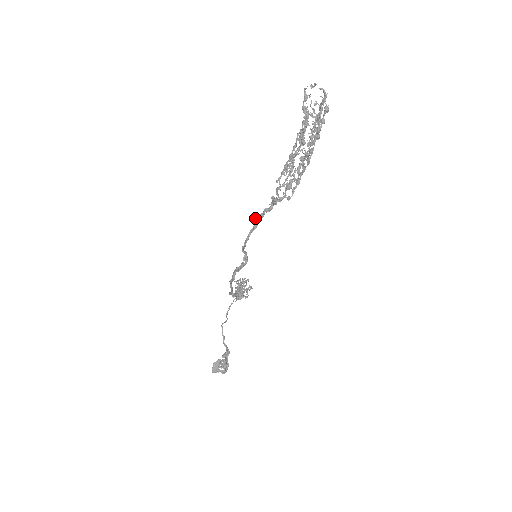
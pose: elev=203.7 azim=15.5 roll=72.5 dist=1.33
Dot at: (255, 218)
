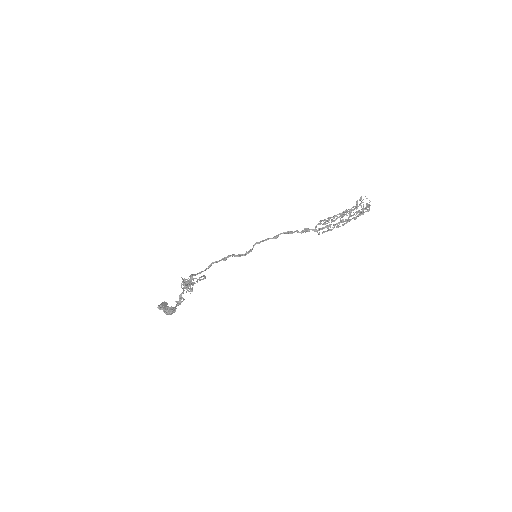
Dot at: occluded
